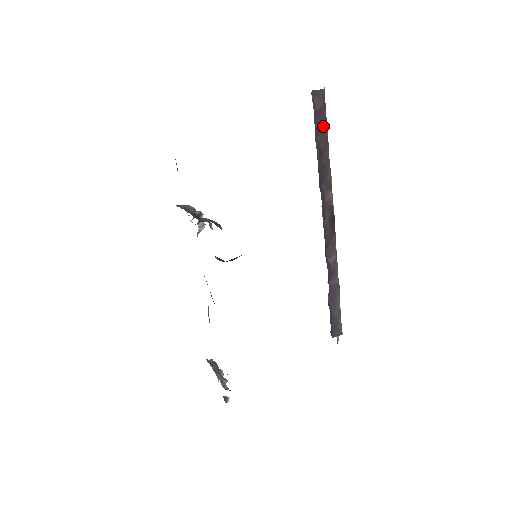
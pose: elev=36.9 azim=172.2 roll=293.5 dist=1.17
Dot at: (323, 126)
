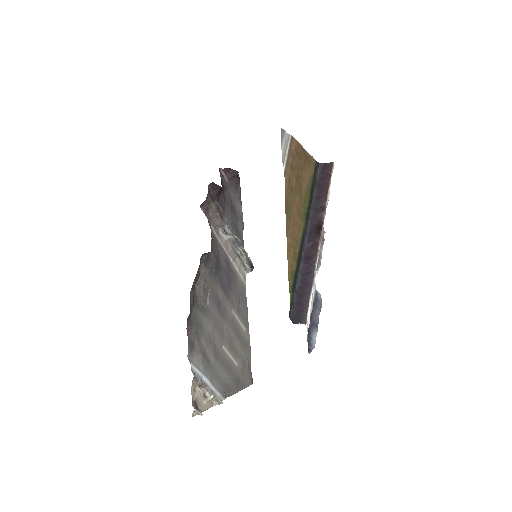
Dot at: (326, 178)
